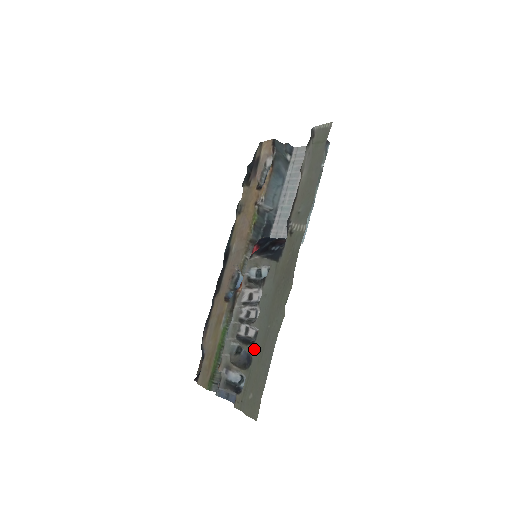
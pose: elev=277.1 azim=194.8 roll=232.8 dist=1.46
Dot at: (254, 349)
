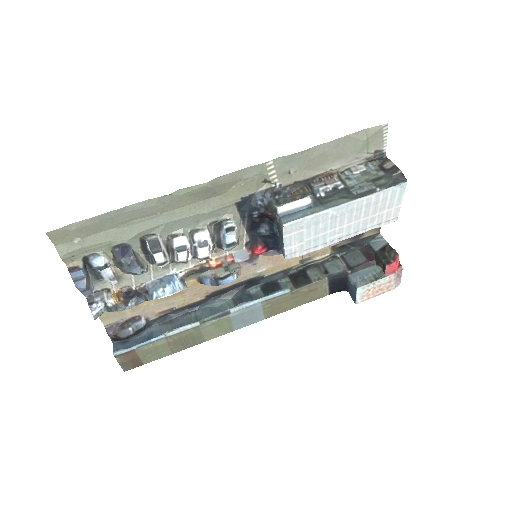
Dot at: (135, 238)
